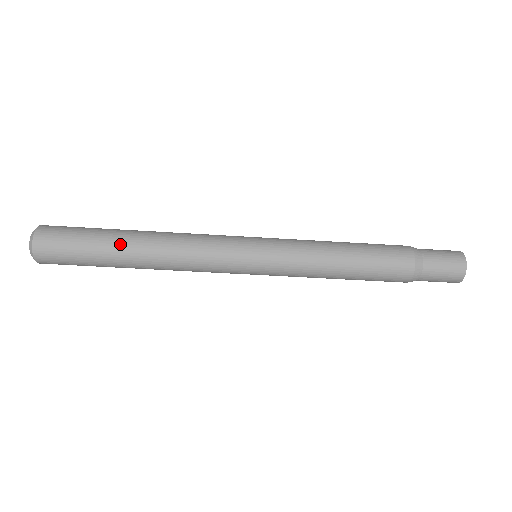
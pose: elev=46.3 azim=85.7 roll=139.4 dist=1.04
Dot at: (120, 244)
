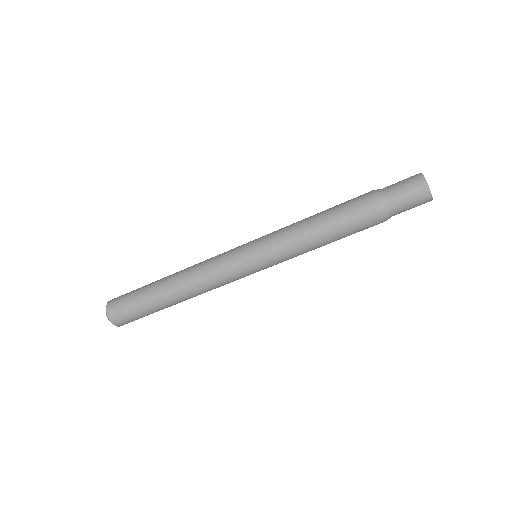
Dot at: (159, 295)
